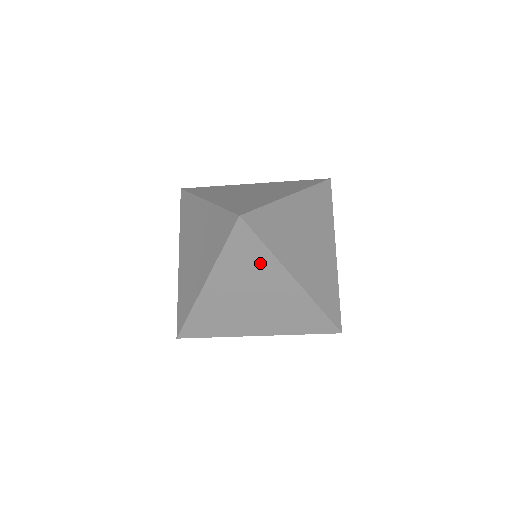
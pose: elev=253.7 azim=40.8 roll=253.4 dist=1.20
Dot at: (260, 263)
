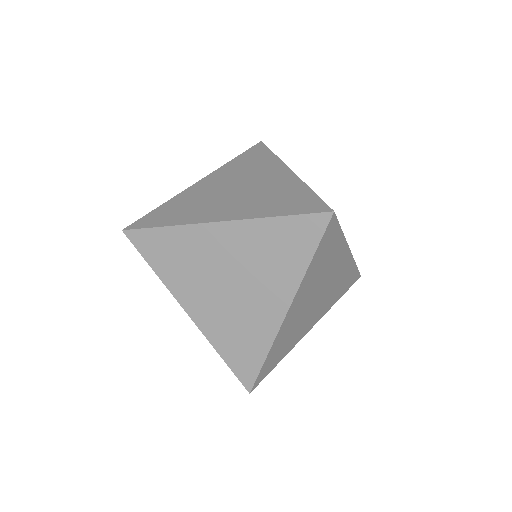
Dot at: (287, 264)
